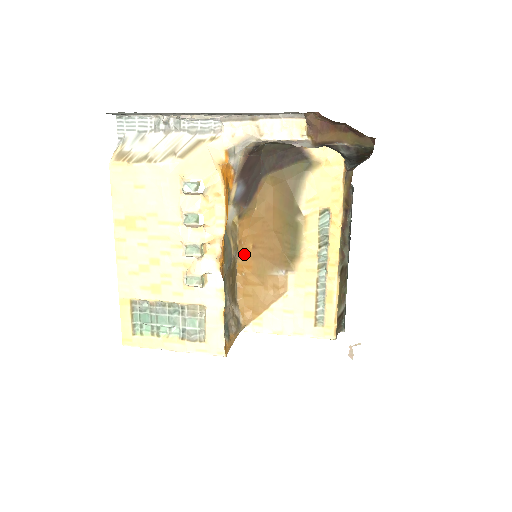
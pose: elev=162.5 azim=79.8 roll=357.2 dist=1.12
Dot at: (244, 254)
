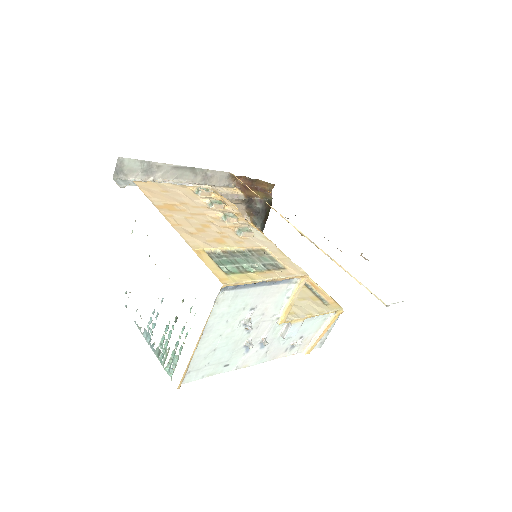
Dot at: occluded
